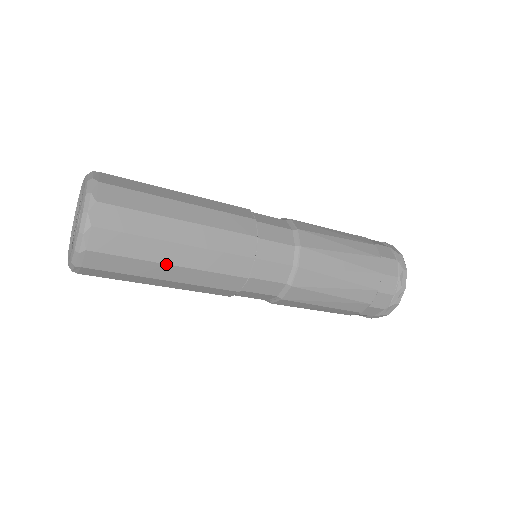
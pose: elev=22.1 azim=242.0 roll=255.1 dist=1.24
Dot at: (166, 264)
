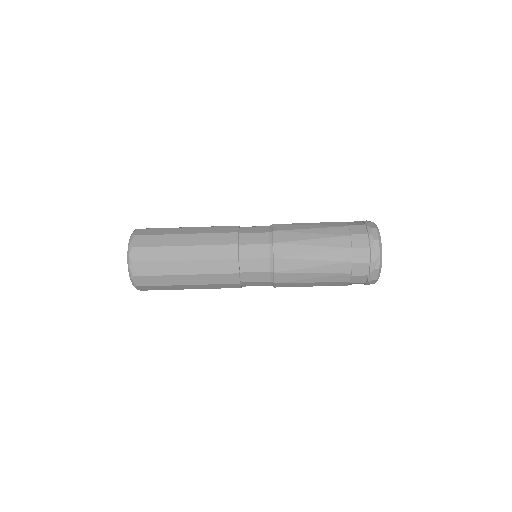
Dot at: (181, 275)
